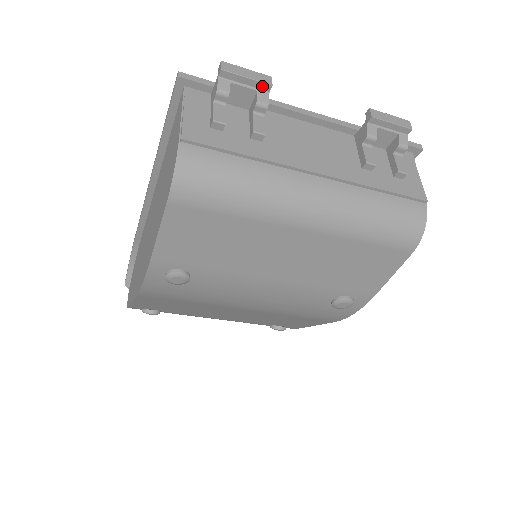
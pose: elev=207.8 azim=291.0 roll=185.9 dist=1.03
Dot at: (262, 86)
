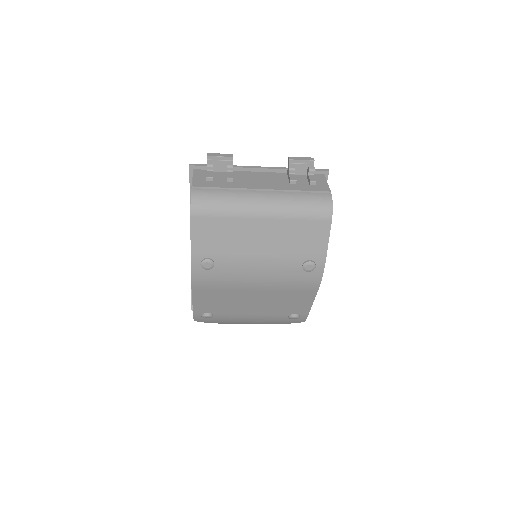
Dot at: (228, 159)
